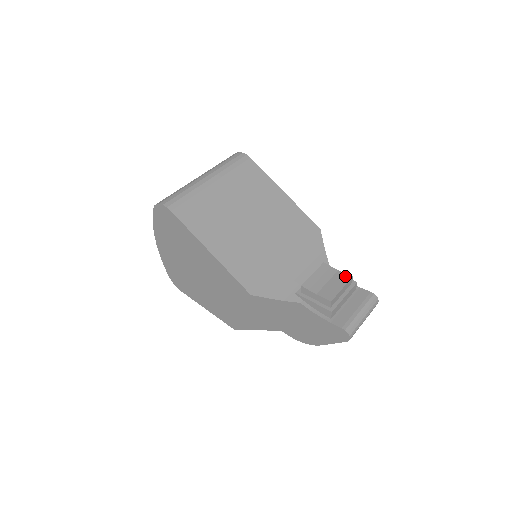
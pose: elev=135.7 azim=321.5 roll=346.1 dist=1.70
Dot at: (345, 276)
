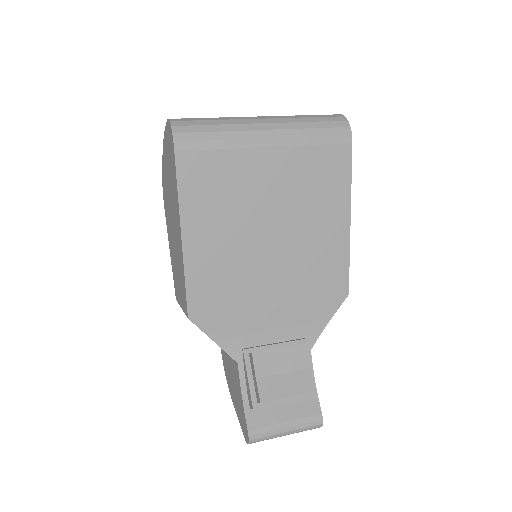
Dot at: (308, 383)
